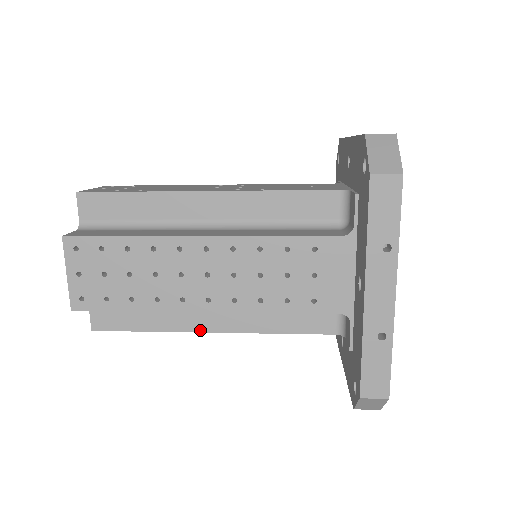
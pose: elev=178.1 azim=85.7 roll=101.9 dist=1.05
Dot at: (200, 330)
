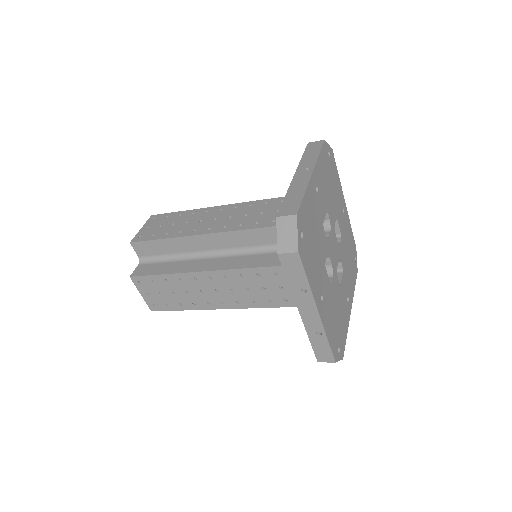
Dot at: occluded
